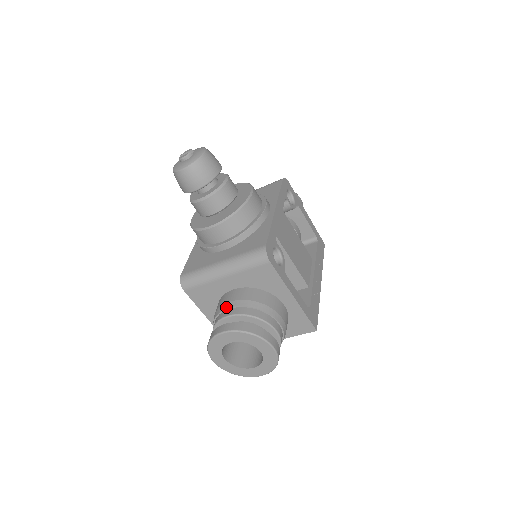
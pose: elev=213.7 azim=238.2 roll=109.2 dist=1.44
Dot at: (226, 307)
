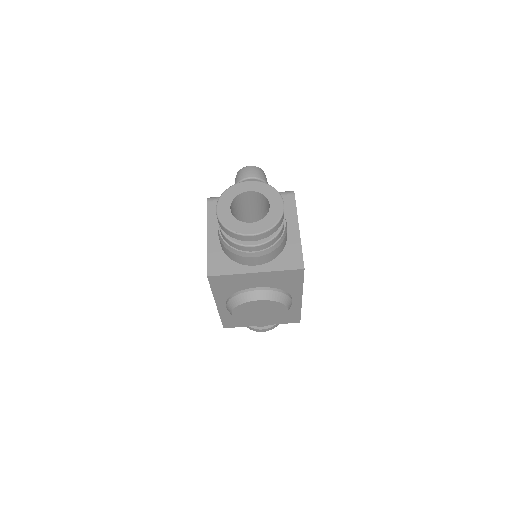
Dot at: occluded
